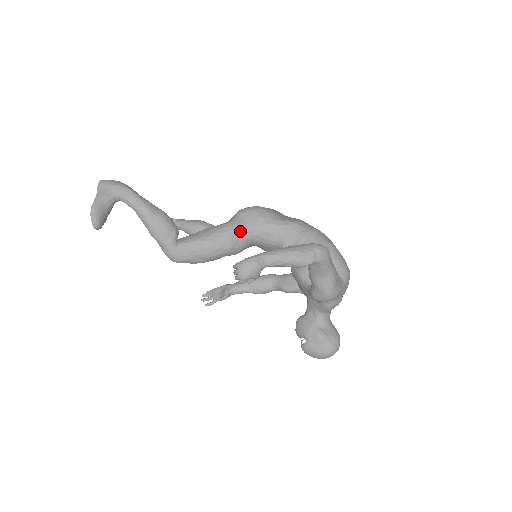
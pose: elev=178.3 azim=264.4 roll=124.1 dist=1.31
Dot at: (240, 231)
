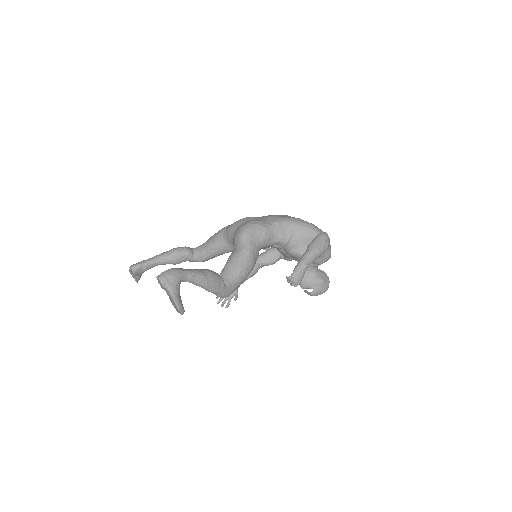
Dot at: (254, 249)
